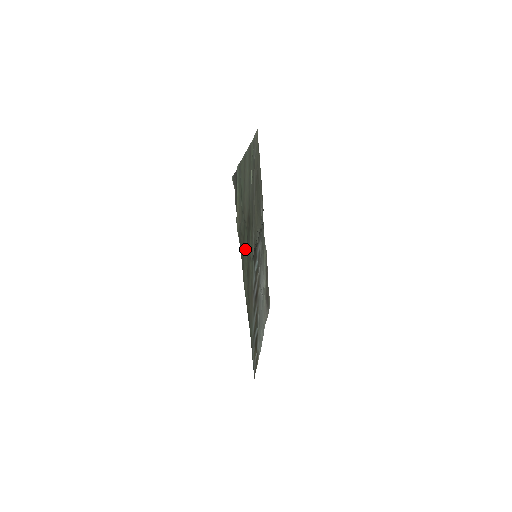
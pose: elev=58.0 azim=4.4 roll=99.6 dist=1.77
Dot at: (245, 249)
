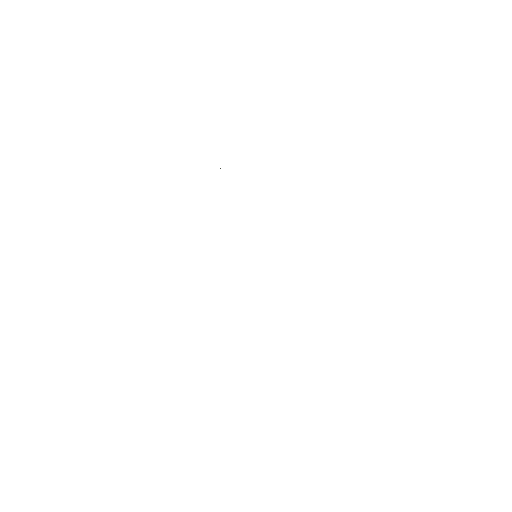
Dot at: occluded
